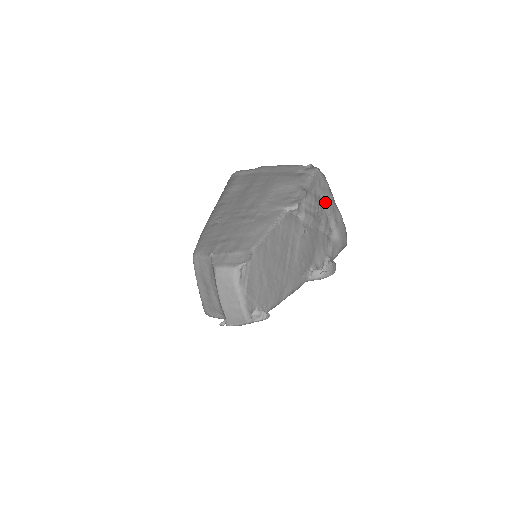
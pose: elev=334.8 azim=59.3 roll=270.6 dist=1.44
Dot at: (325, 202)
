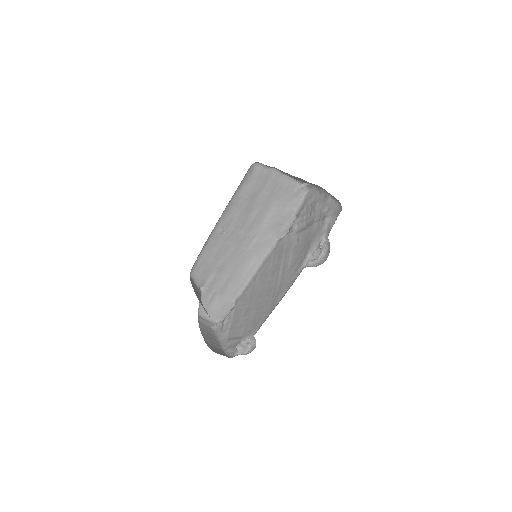
Dot at: (317, 203)
